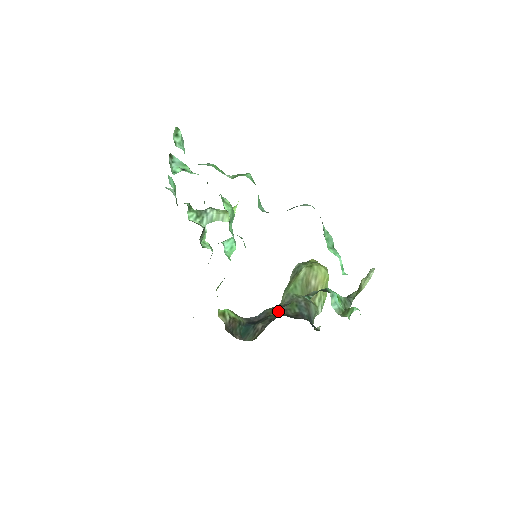
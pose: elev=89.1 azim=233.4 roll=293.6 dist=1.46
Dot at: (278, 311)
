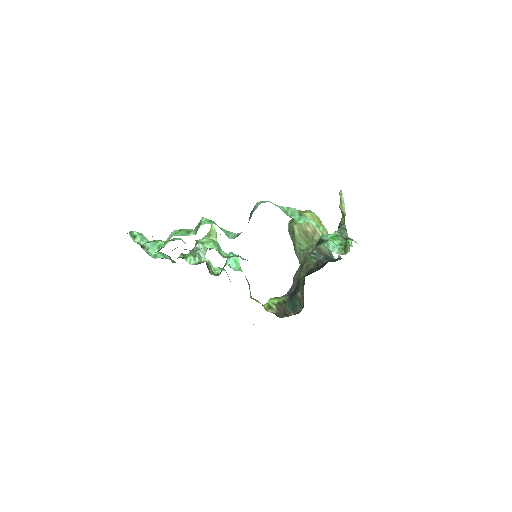
Dot at: (302, 272)
